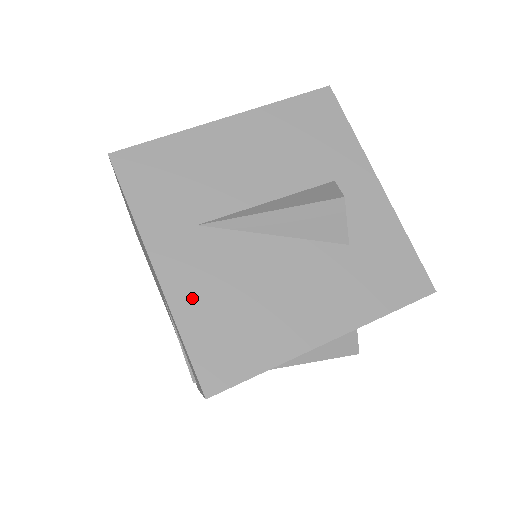
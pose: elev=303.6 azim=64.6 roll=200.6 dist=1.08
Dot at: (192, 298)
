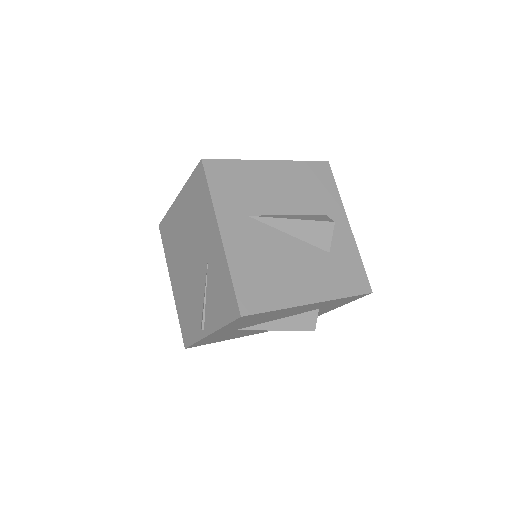
Dot at: (240, 256)
